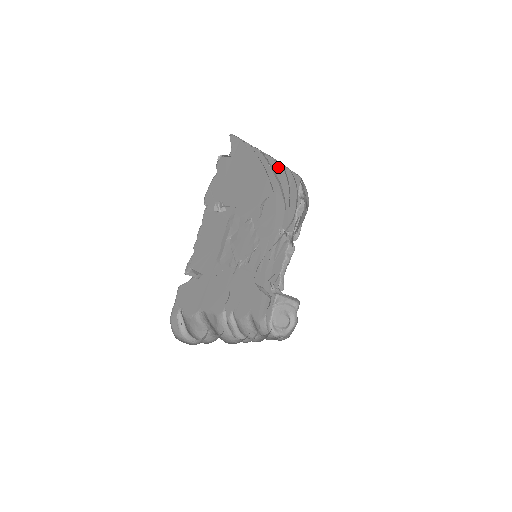
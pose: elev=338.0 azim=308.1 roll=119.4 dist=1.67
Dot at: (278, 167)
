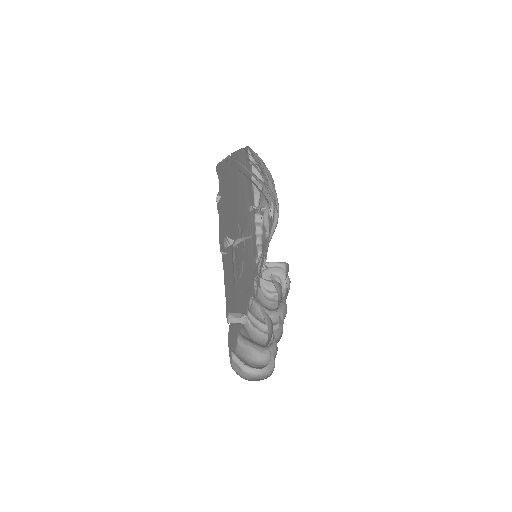
Dot at: (237, 155)
